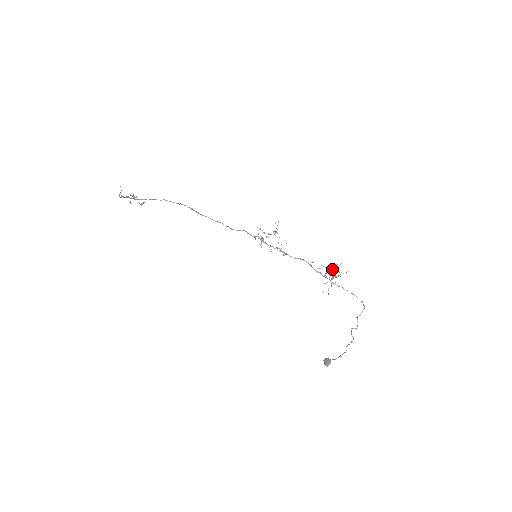
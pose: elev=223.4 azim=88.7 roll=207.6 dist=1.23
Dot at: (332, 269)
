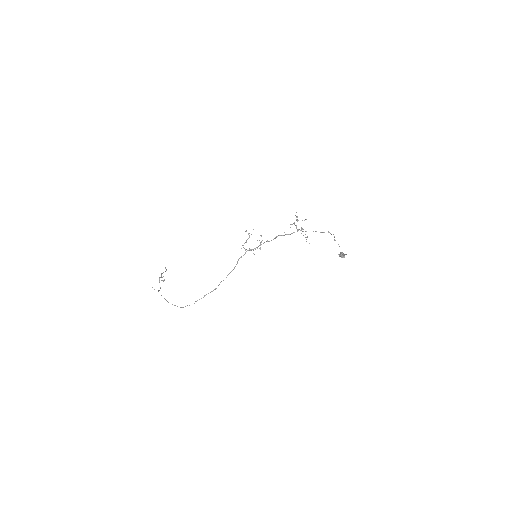
Dot at: occluded
